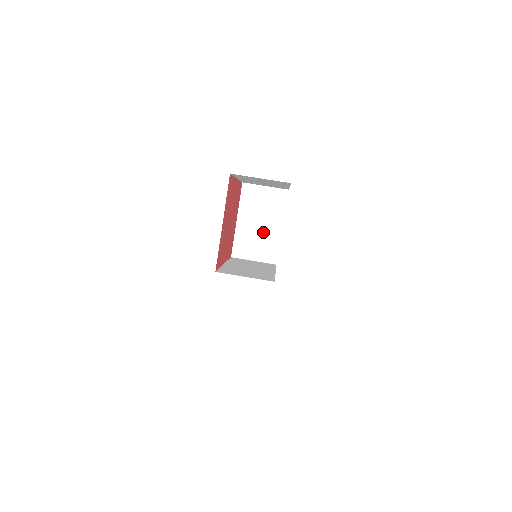
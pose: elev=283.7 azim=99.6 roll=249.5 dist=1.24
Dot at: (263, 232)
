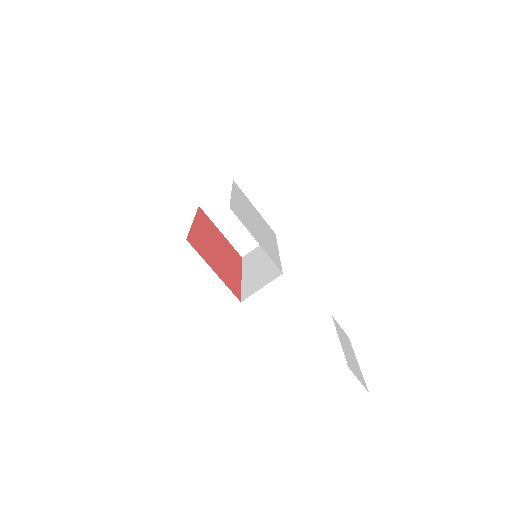
Dot at: occluded
